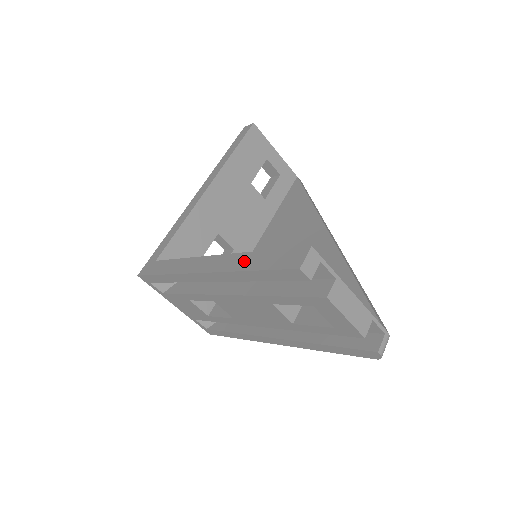
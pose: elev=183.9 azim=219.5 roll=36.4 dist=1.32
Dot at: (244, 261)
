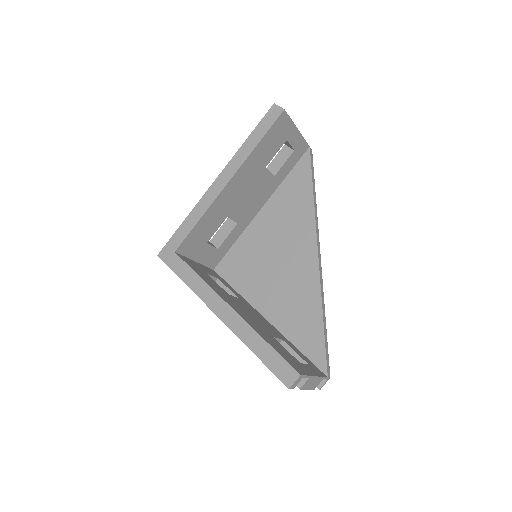
Dot at: (252, 340)
